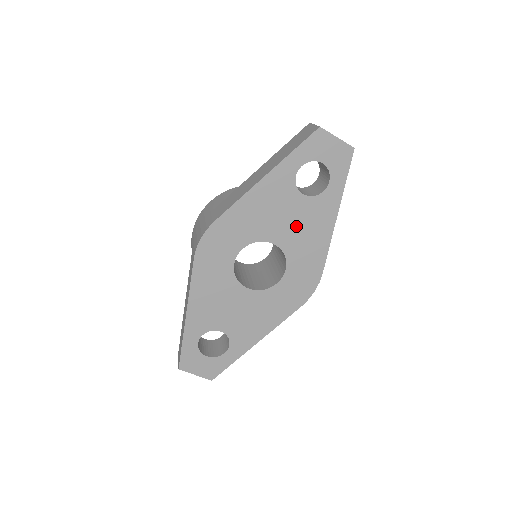
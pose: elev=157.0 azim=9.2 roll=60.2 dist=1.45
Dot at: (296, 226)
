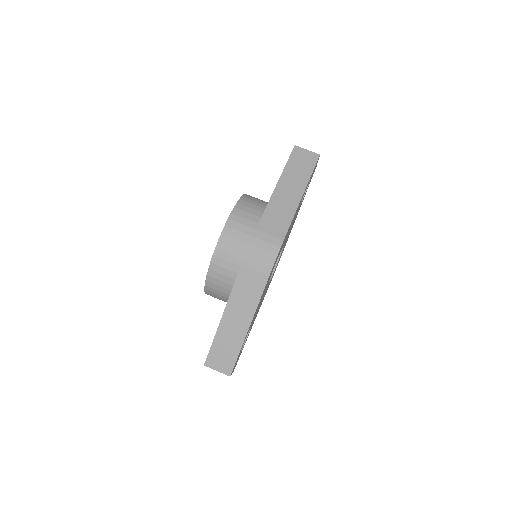
Dot at: occluded
